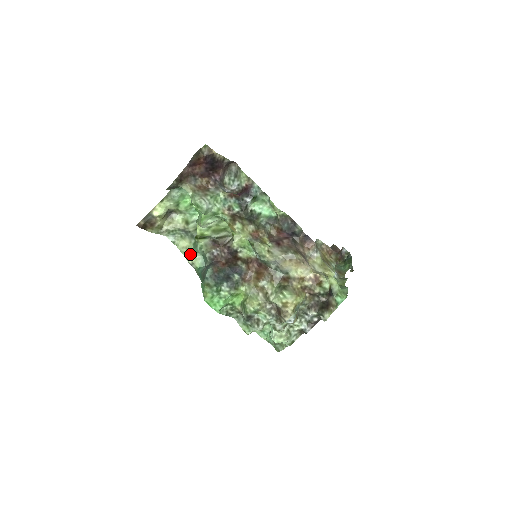
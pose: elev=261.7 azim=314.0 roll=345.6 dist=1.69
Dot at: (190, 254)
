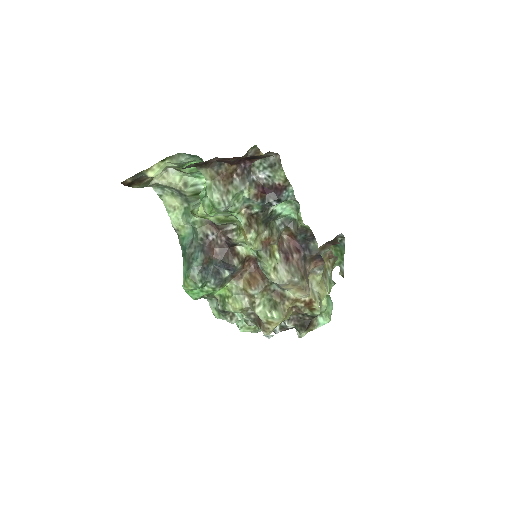
Dot at: (177, 218)
